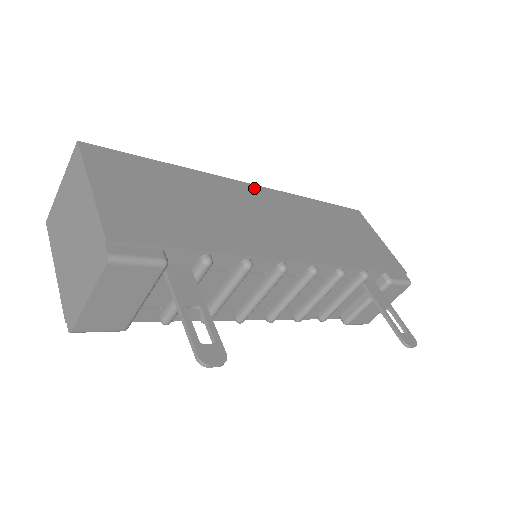
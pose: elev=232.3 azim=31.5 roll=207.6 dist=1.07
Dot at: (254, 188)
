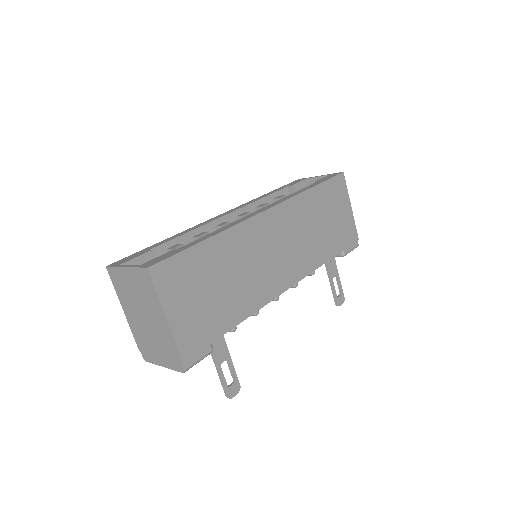
Dot at: (266, 216)
